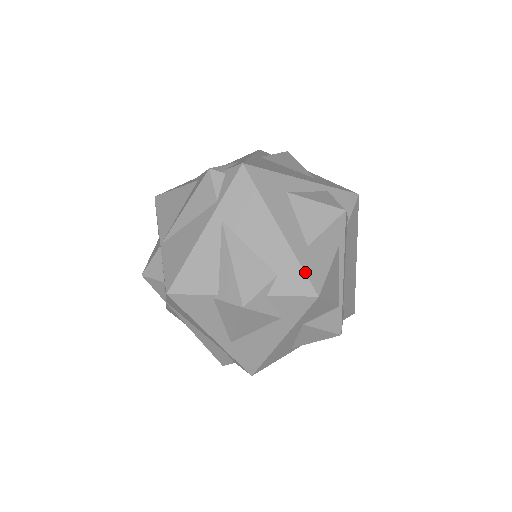
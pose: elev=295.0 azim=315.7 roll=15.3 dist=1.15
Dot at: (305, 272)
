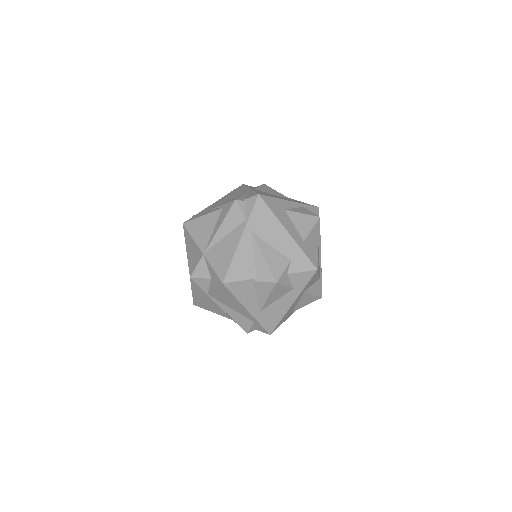
Dot at: (307, 256)
